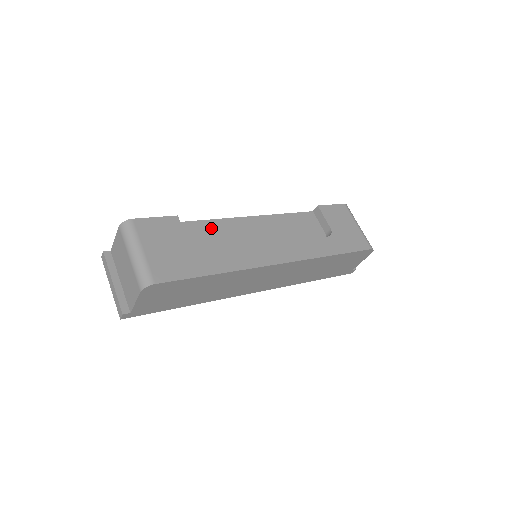
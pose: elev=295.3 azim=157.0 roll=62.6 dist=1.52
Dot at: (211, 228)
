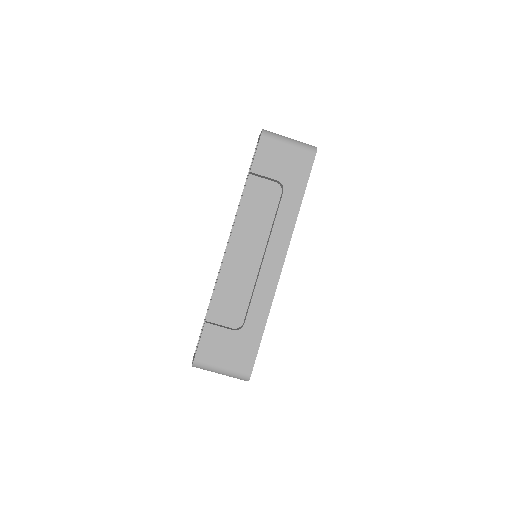
Dot at: (223, 293)
